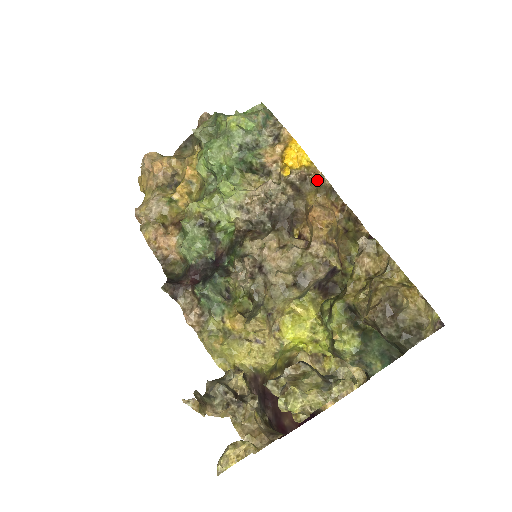
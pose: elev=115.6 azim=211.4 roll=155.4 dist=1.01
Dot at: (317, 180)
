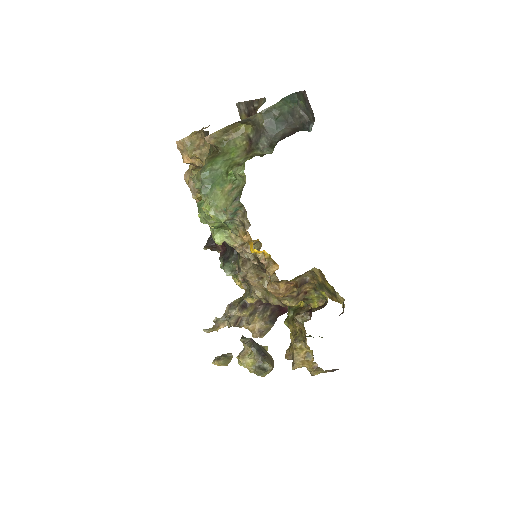
Dot at: occluded
